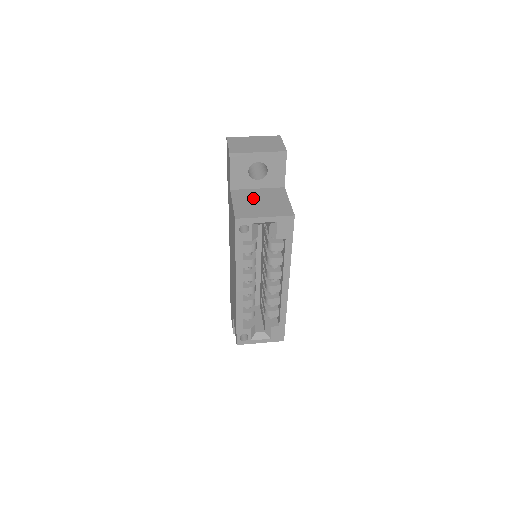
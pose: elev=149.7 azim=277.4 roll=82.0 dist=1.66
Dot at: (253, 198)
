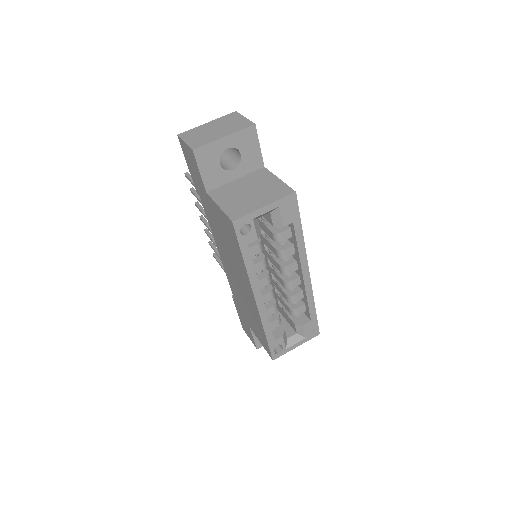
Dot at: (238, 191)
